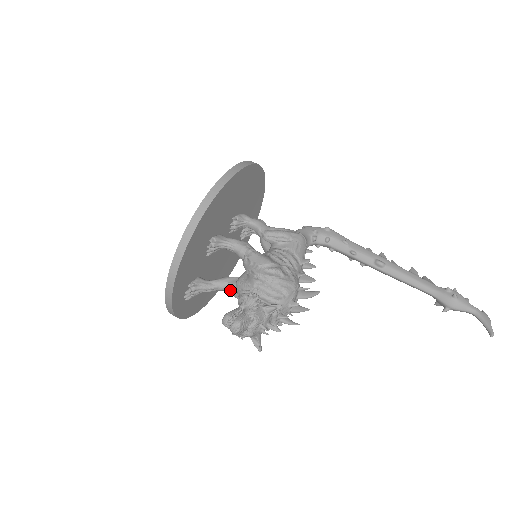
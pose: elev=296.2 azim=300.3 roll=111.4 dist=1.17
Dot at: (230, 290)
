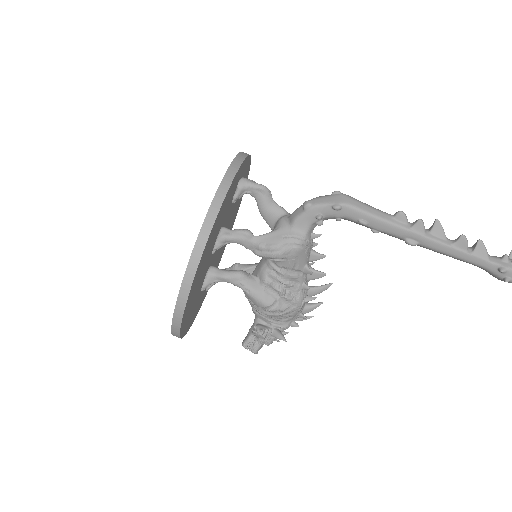
Dot at: occluded
